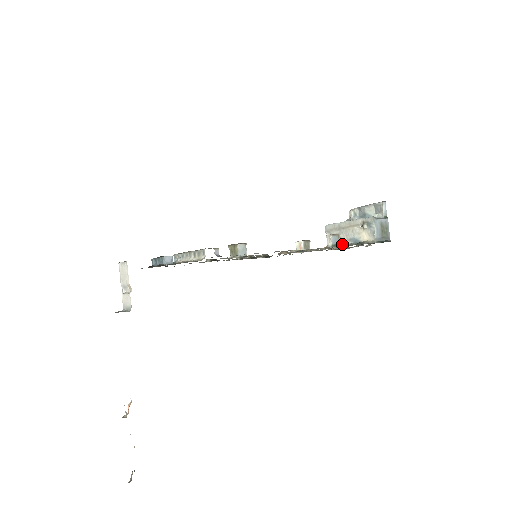
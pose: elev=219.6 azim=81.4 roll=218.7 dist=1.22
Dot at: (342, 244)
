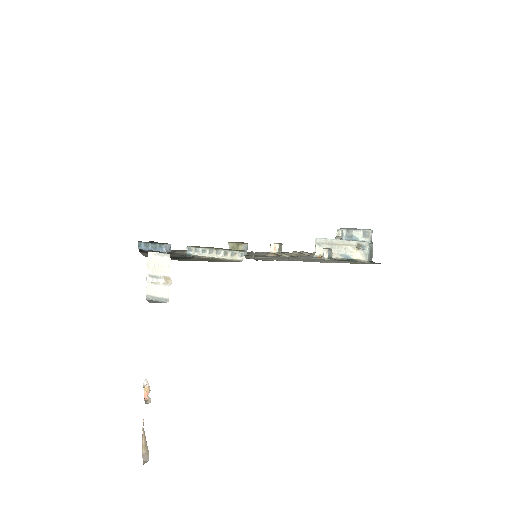
Dot at: (332, 257)
